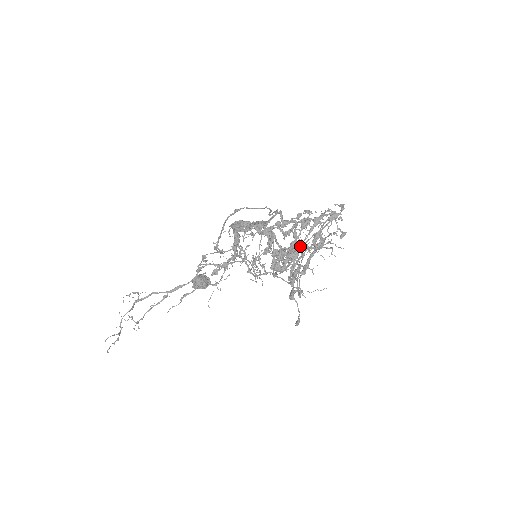
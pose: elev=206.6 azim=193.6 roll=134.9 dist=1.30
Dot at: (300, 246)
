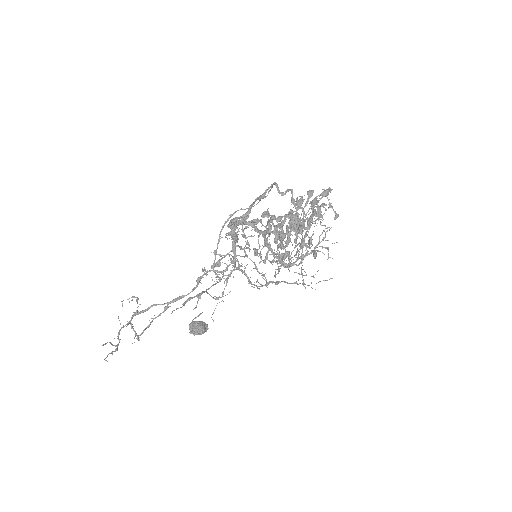
Dot at: occluded
